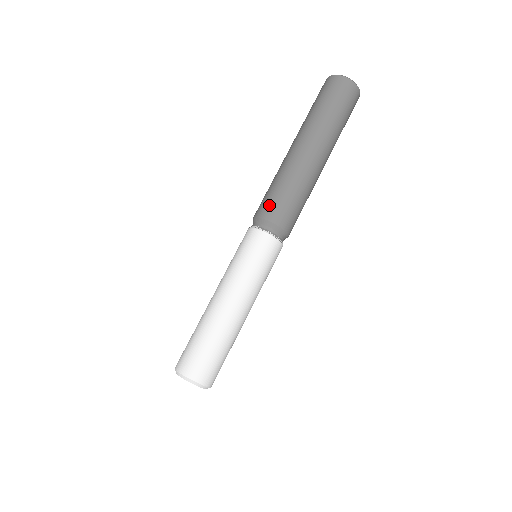
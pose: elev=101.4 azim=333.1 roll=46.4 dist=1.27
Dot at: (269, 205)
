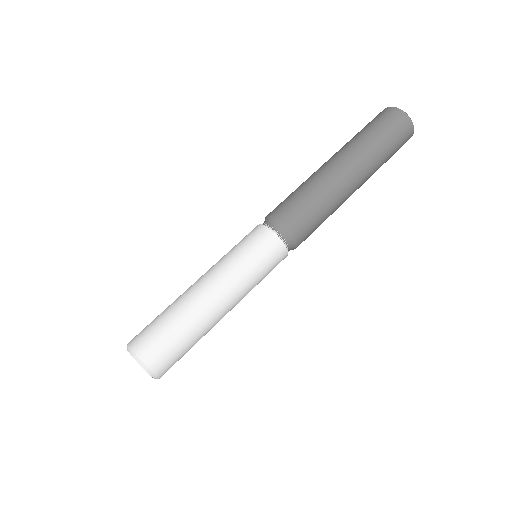
Dot at: (288, 207)
